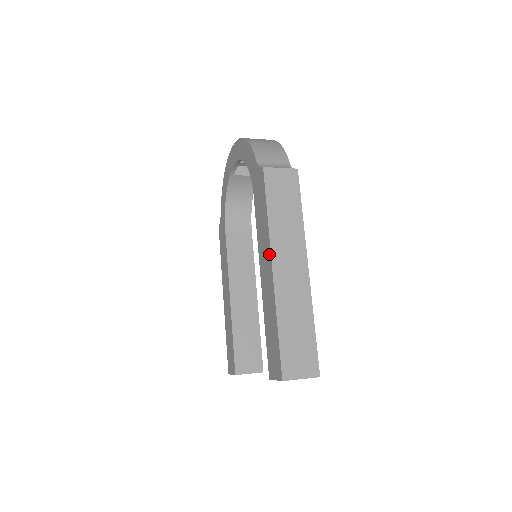
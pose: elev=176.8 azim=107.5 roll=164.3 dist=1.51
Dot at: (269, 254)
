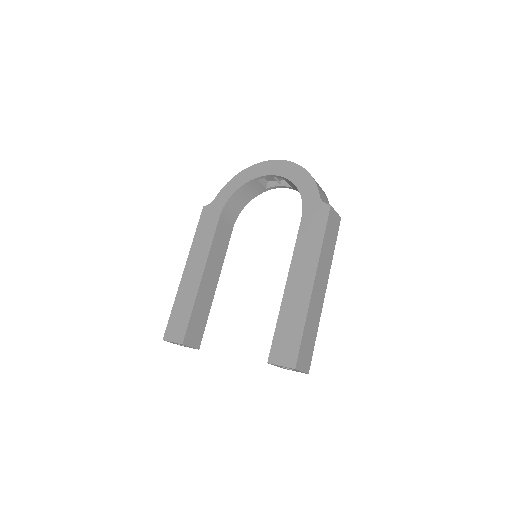
Dot at: (313, 270)
